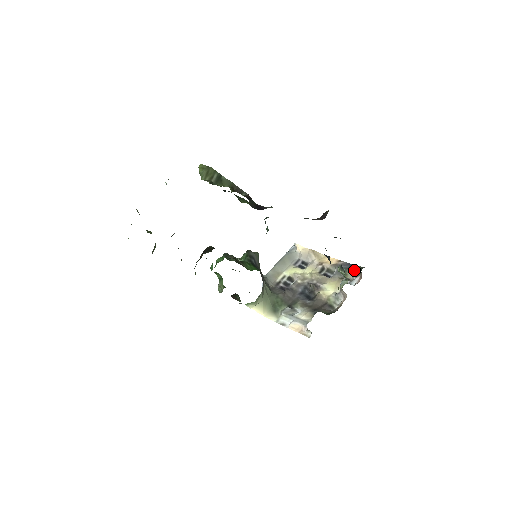
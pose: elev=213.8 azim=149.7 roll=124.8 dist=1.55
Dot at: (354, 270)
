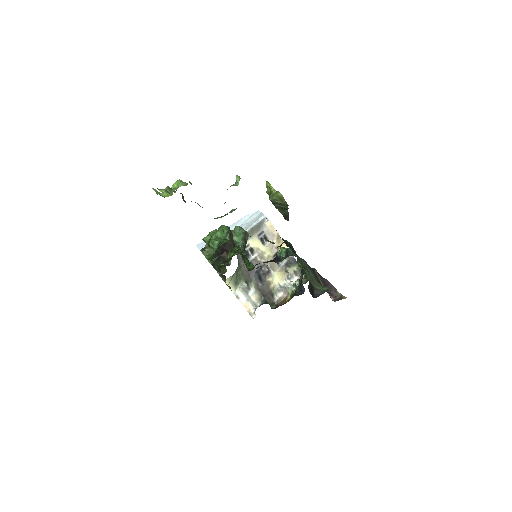
Dot at: (296, 268)
